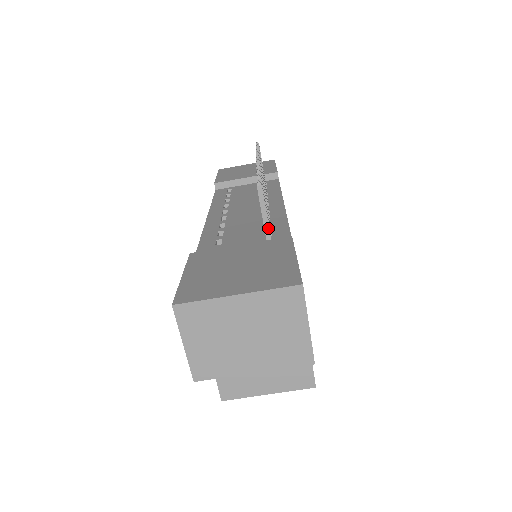
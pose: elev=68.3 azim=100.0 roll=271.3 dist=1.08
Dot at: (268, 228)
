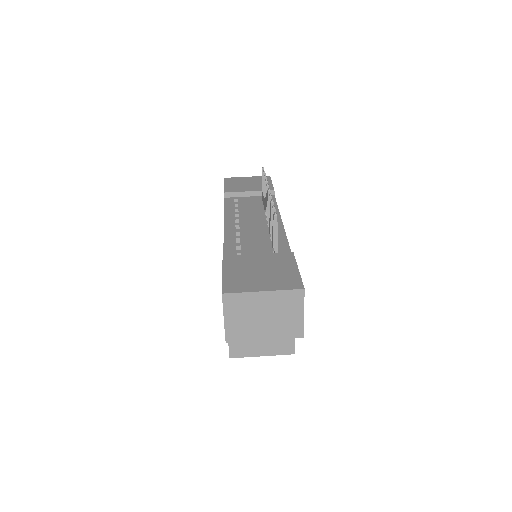
Dot at: (277, 244)
